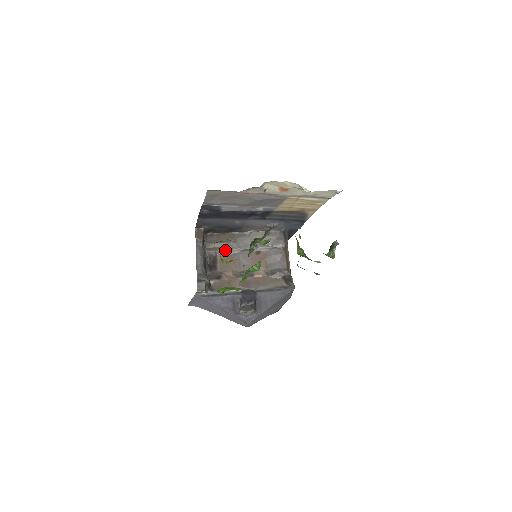
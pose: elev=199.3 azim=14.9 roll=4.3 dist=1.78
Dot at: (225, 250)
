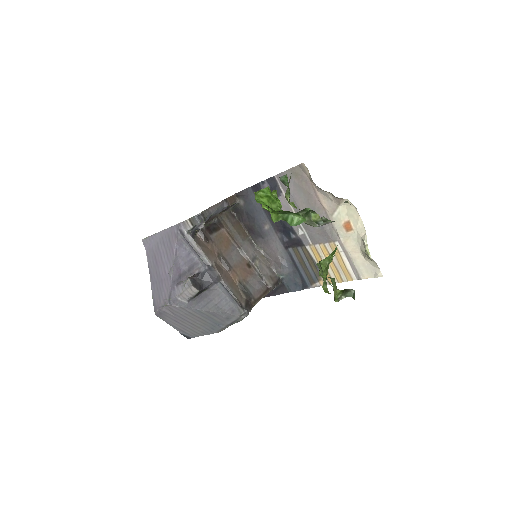
Dot at: (231, 234)
